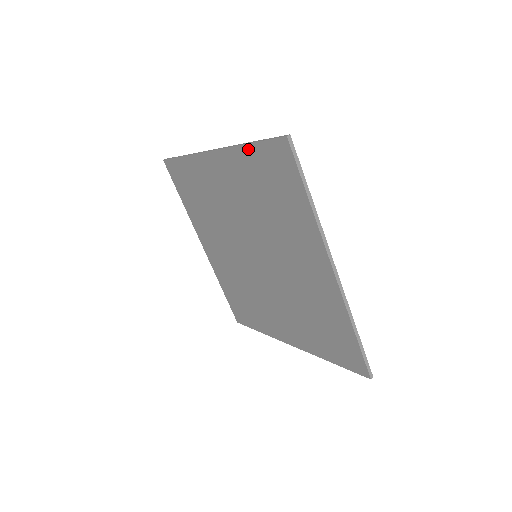
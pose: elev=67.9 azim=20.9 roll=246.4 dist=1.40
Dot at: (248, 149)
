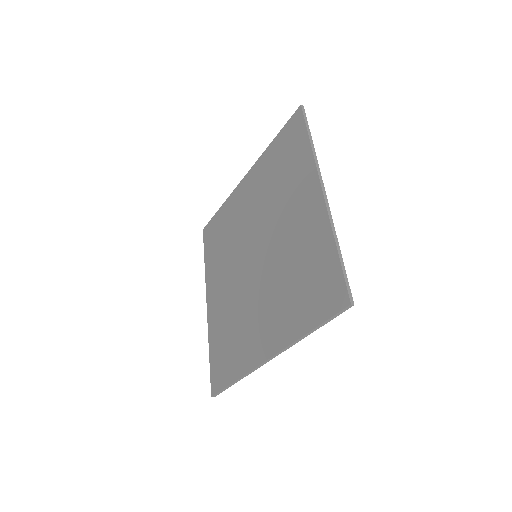
Dot at: (332, 247)
